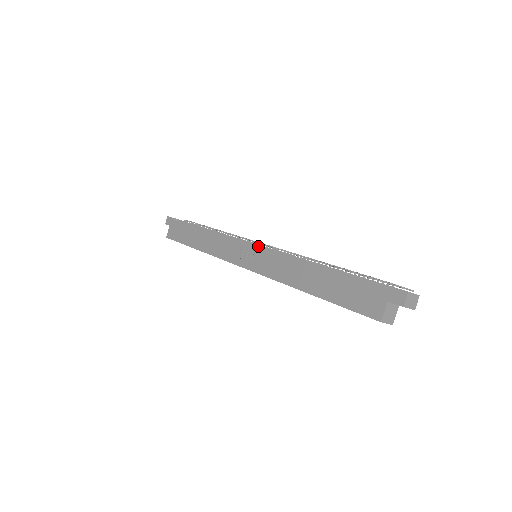
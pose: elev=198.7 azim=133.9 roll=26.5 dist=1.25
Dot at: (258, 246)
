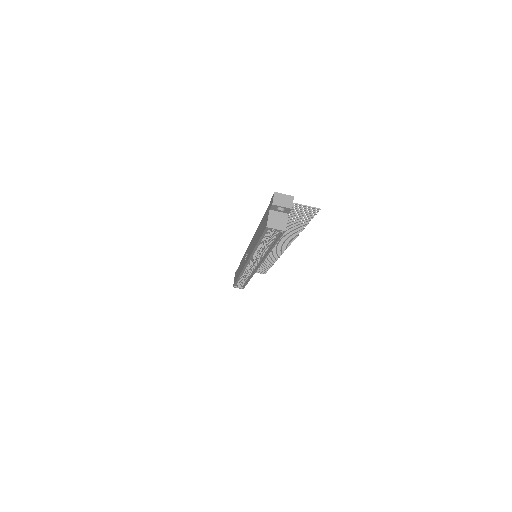
Dot at: occluded
